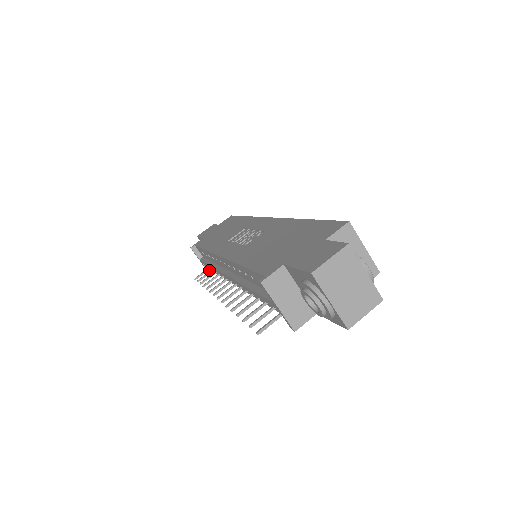
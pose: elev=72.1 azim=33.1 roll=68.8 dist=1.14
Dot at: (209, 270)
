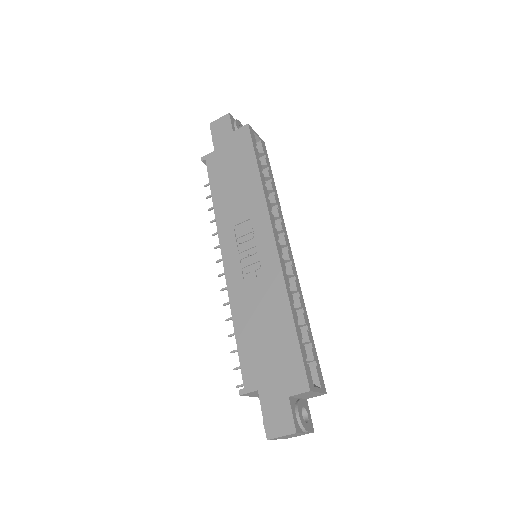
Dot at: occluded
